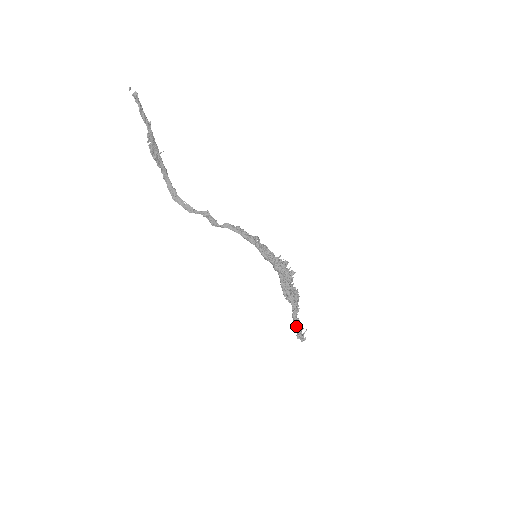
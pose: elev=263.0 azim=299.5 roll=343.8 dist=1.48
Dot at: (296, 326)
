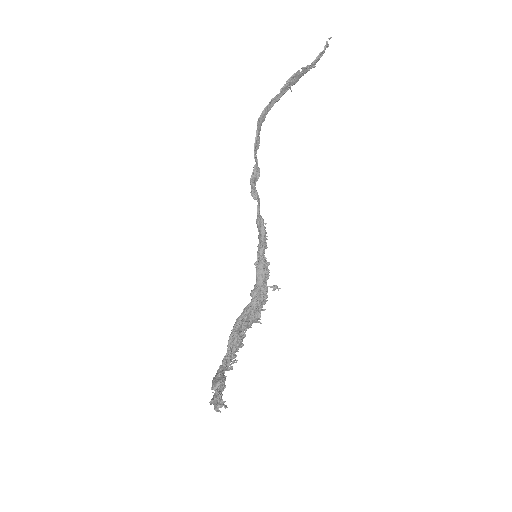
Dot at: (223, 380)
